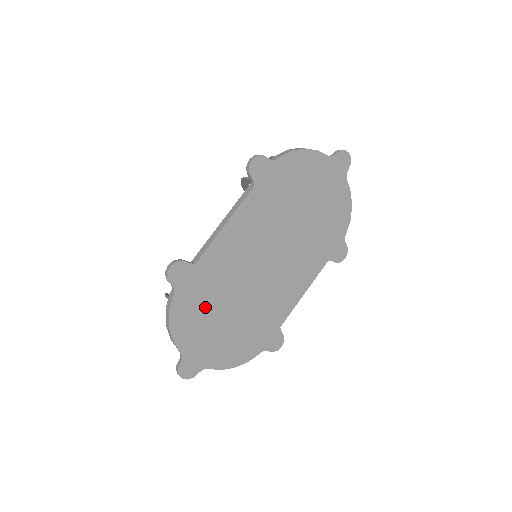
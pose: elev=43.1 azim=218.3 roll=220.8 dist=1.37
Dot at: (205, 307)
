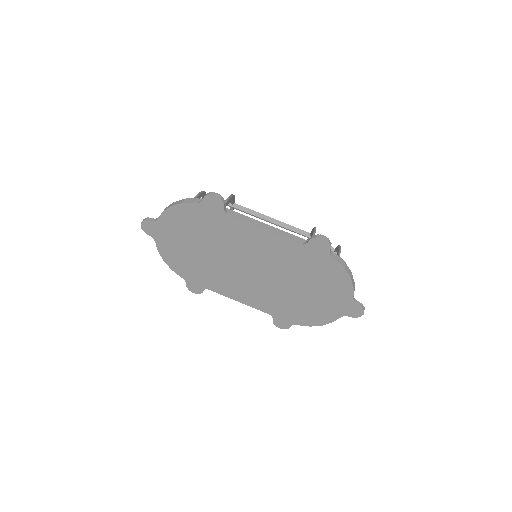
Dot at: (197, 229)
